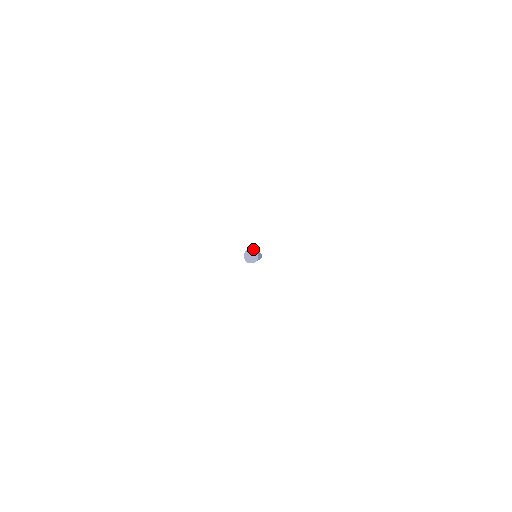
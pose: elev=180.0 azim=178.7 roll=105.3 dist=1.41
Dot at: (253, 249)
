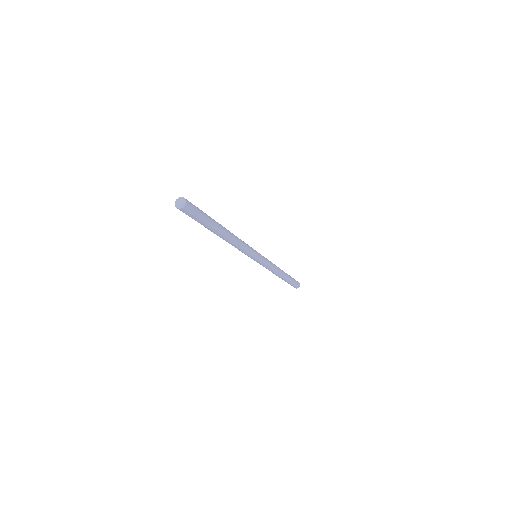
Dot at: (186, 200)
